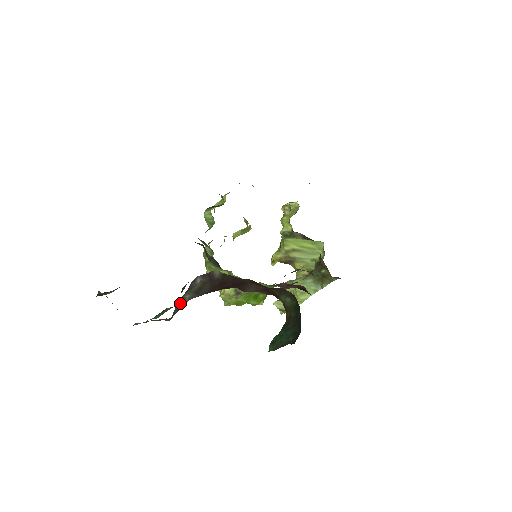
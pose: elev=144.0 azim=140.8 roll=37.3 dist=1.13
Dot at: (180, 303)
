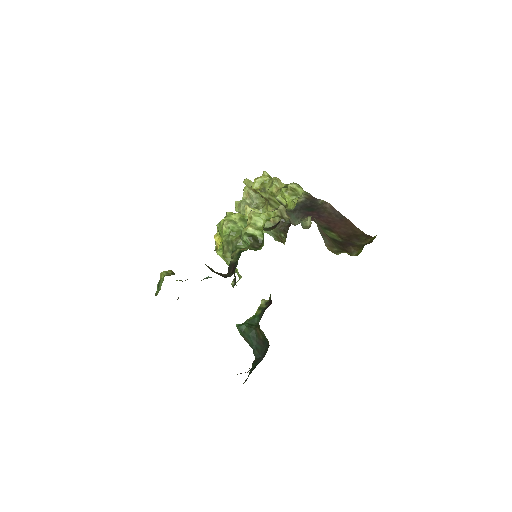
Dot at: occluded
